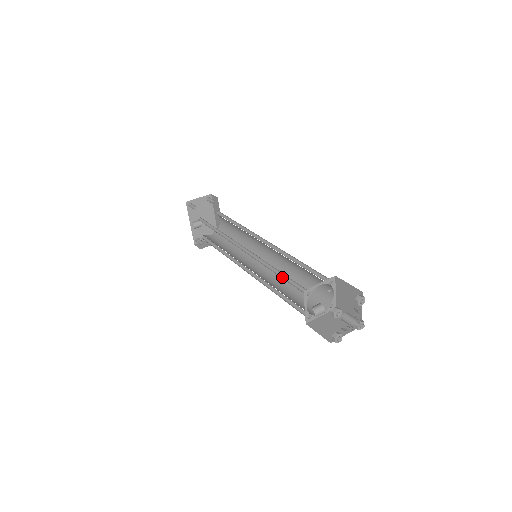
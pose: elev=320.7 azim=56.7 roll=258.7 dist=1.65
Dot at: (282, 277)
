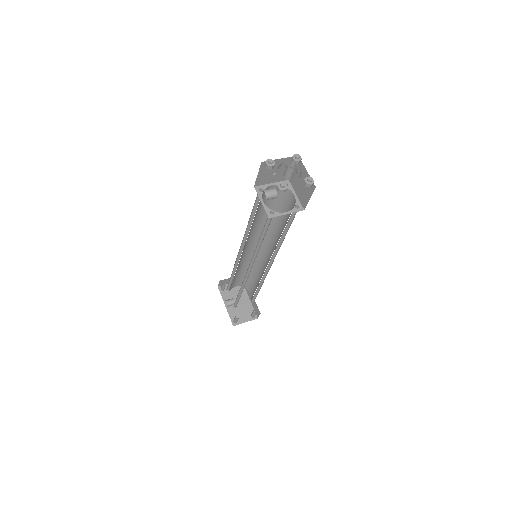
Dot at: occluded
